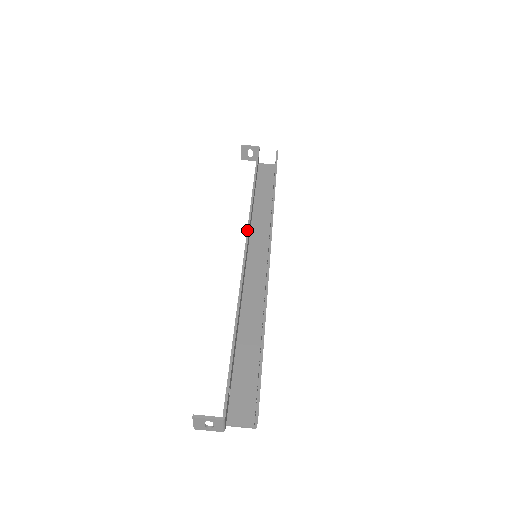
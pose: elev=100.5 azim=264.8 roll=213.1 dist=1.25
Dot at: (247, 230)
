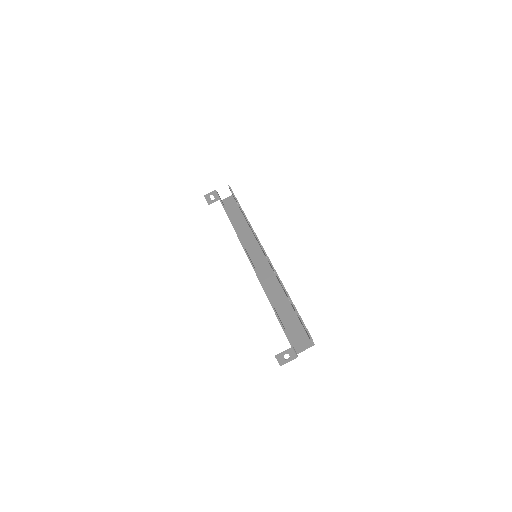
Dot at: (241, 244)
